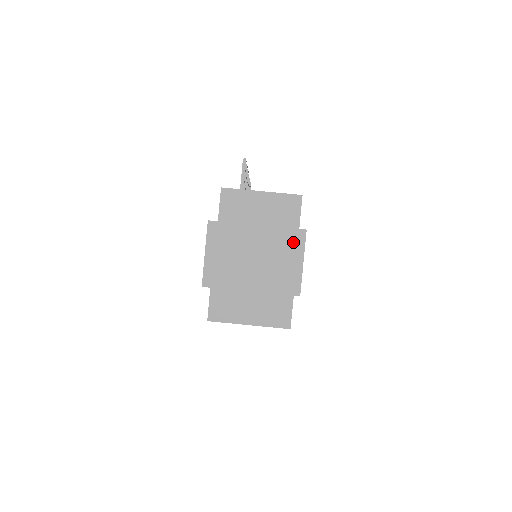
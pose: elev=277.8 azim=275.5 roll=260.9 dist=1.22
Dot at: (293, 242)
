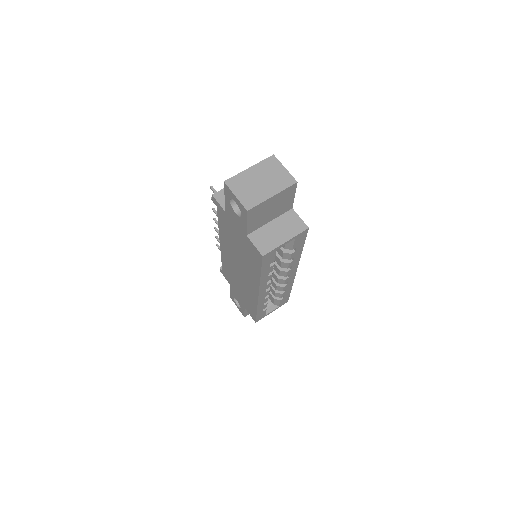
Dot at: (272, 163)
